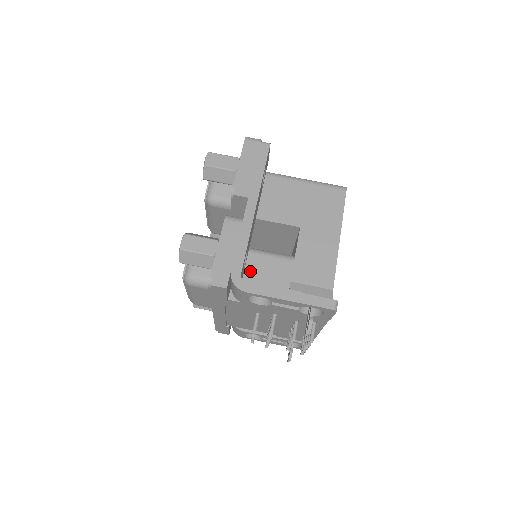
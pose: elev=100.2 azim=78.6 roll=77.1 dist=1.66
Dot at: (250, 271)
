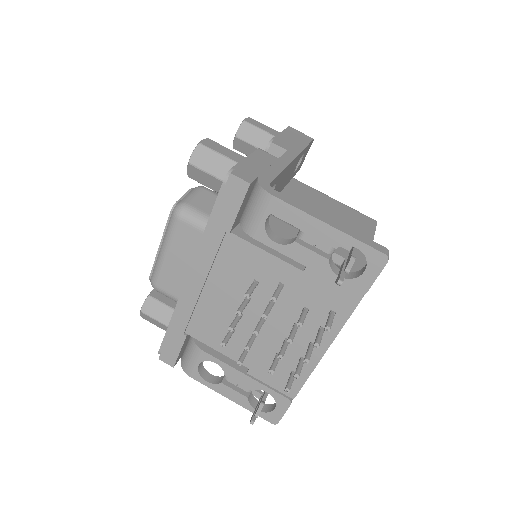
Dot at: occluded
